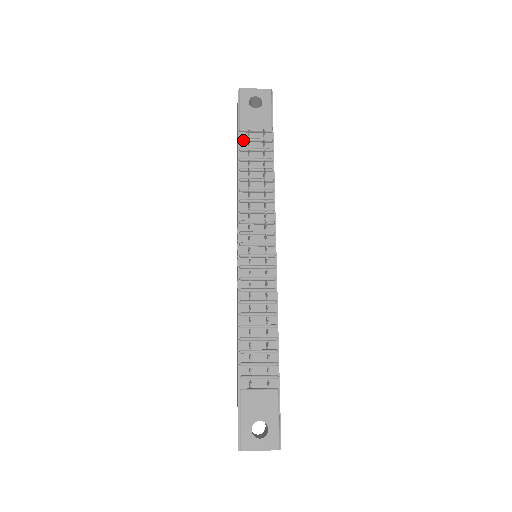
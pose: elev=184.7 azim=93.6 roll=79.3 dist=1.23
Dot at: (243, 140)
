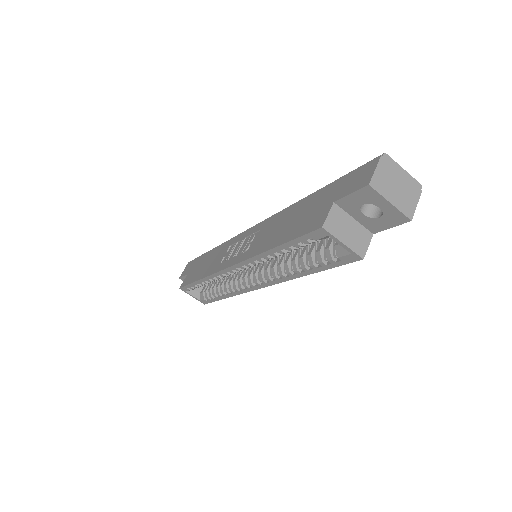
Dot at: occluded
